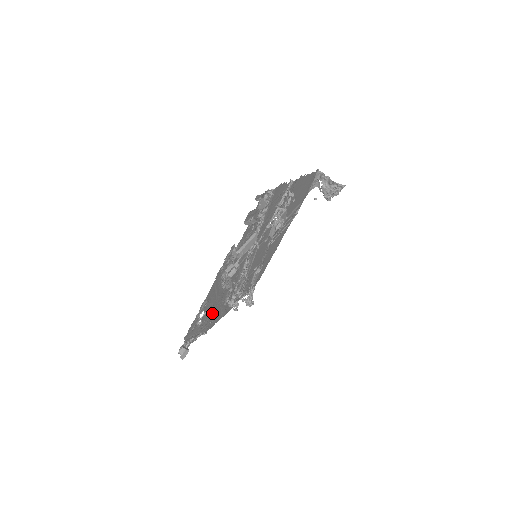
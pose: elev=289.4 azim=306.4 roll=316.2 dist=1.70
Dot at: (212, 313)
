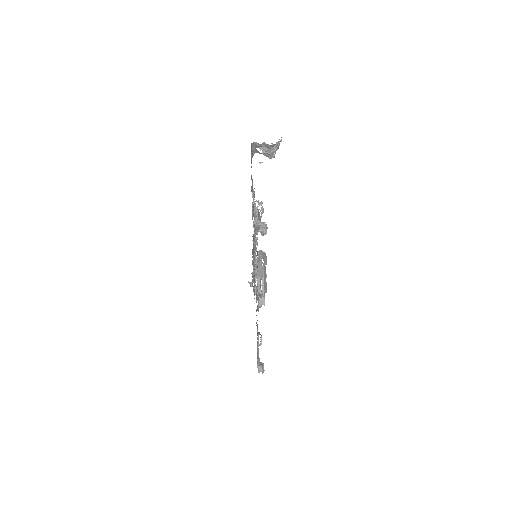
Dot at: occluded
